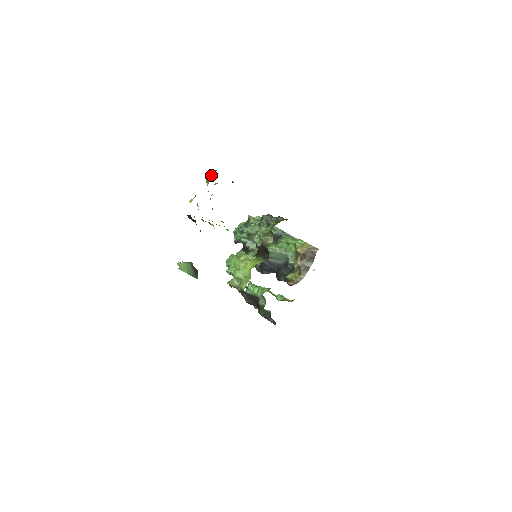
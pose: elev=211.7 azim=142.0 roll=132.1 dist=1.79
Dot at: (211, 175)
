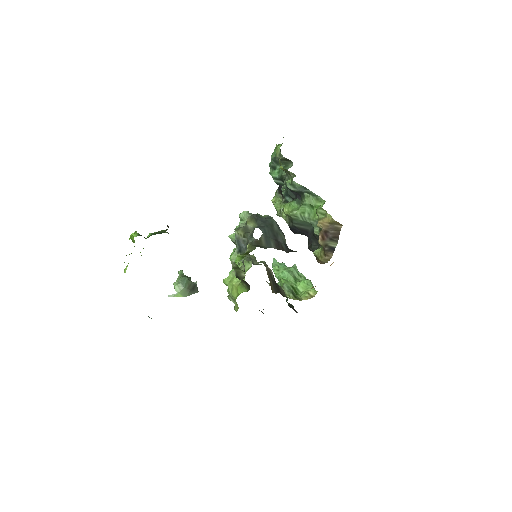
Dot at: (133, 237)
